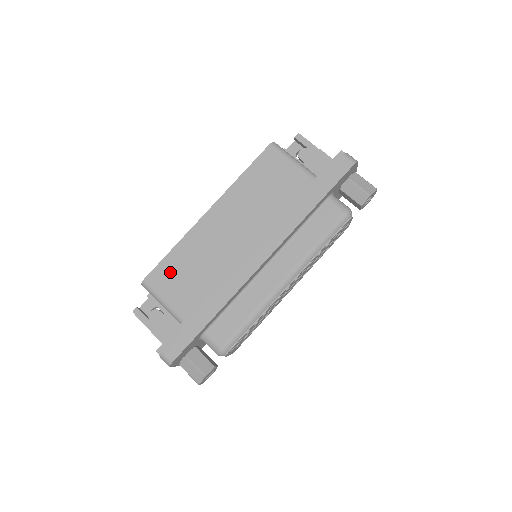
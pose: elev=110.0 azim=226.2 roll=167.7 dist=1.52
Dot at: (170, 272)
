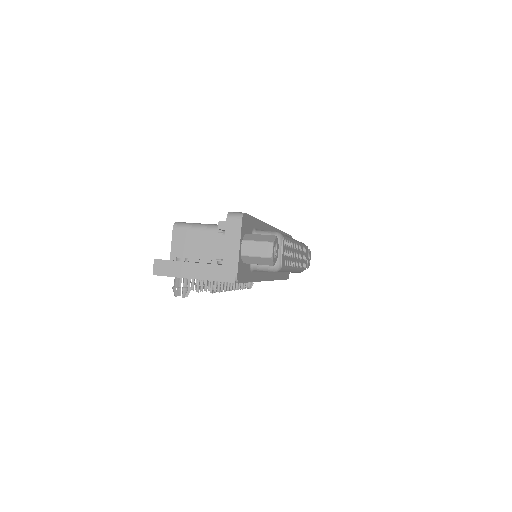
Dot at: occluded
